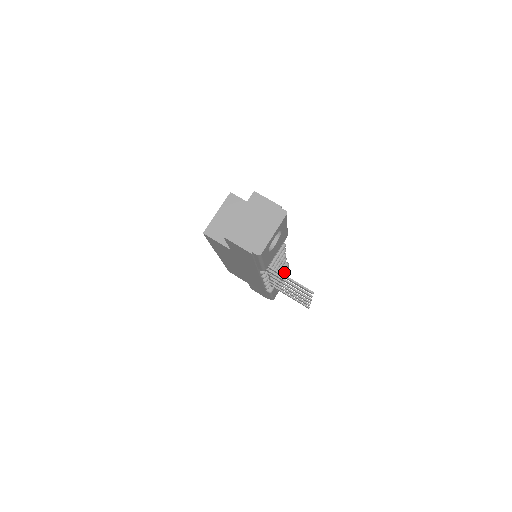
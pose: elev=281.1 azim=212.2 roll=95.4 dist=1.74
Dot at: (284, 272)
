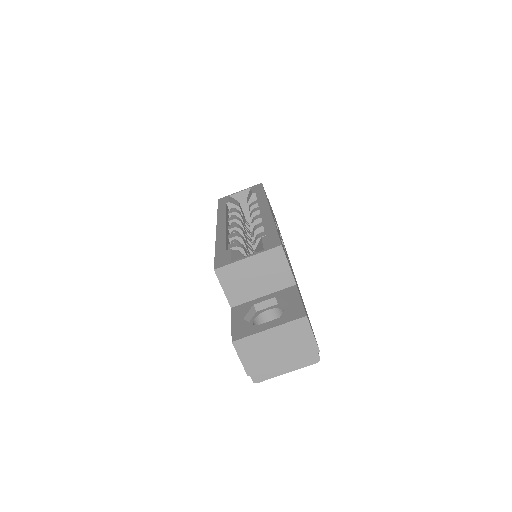
Dot at: occluded
